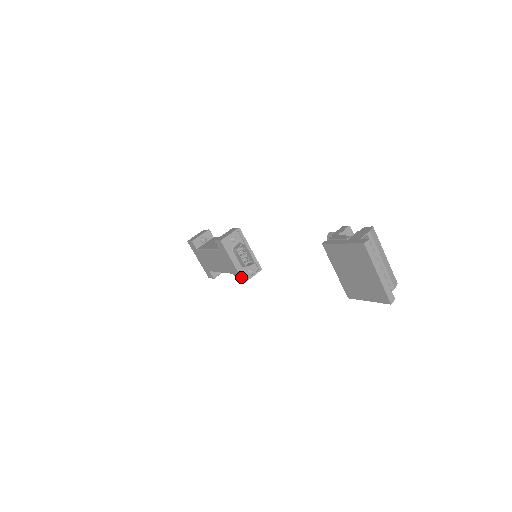
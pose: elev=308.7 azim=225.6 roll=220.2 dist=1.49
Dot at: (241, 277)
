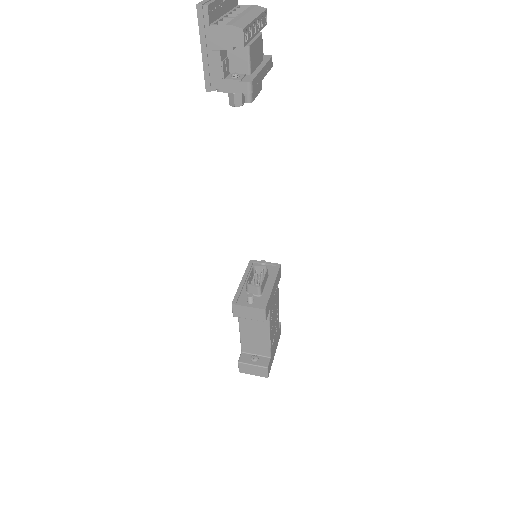
Dot at: (235, 297)
